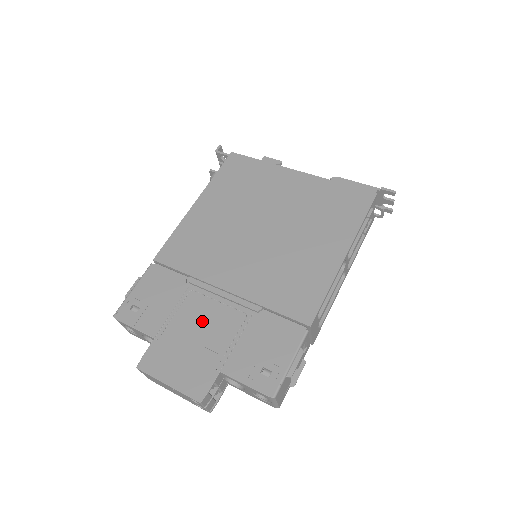
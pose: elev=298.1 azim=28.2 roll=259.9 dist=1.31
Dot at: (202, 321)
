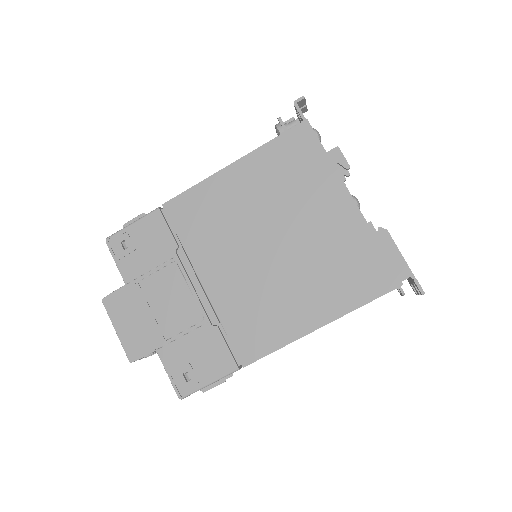
Dot at: (167, 298)
